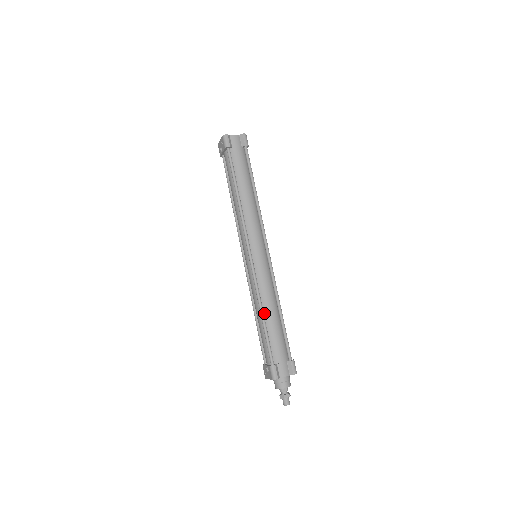
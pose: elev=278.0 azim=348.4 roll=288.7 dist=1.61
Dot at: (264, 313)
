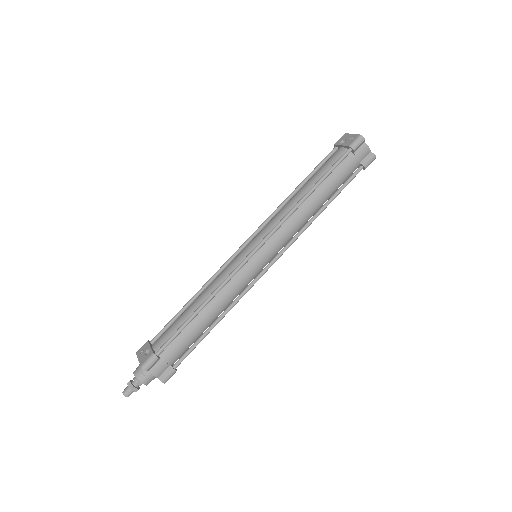
Dot at: (204, 308)
